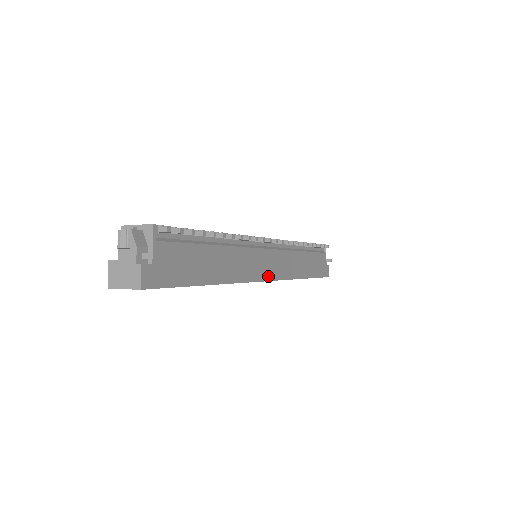
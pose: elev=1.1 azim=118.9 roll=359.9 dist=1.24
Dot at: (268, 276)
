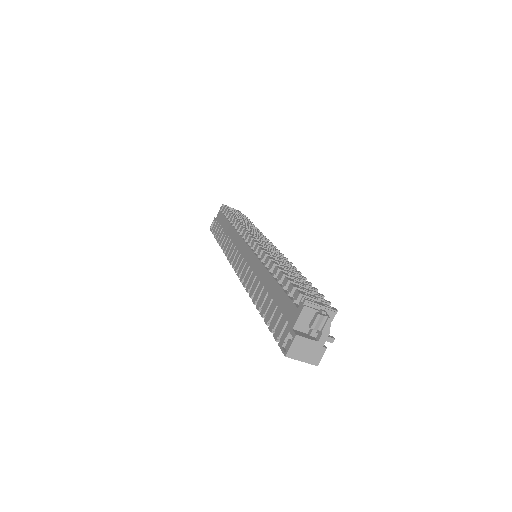
Dot at: occluded
